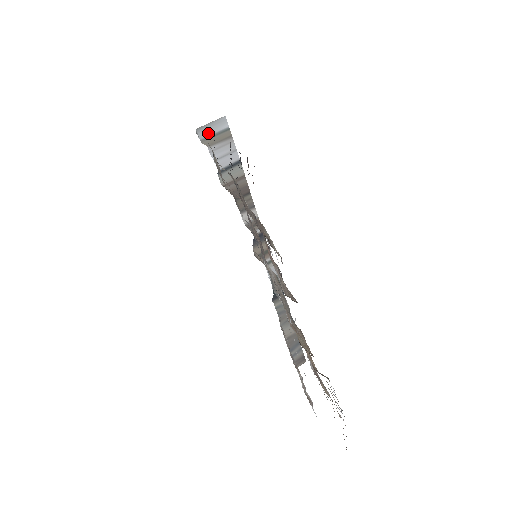
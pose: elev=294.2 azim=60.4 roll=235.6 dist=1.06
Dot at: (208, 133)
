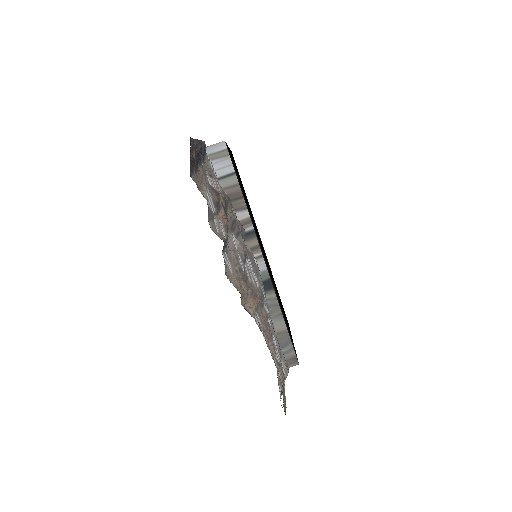
Dot at: (212, 151)
